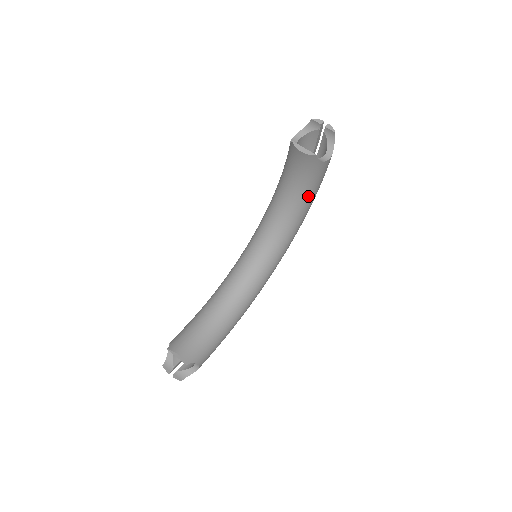
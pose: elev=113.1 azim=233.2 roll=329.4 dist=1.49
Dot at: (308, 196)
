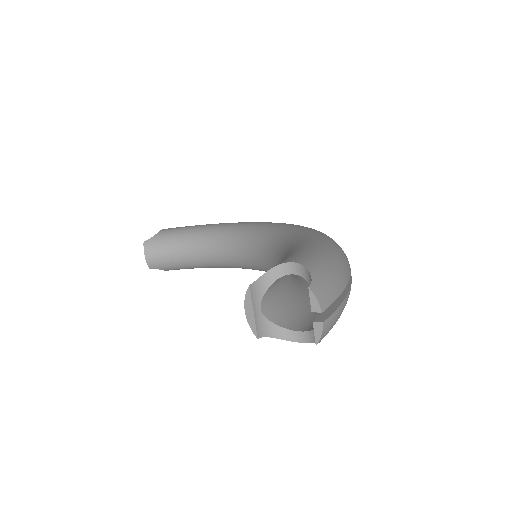
Dot at: occluded
